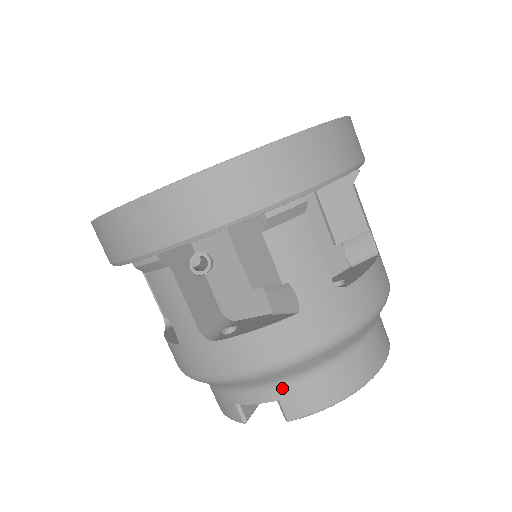
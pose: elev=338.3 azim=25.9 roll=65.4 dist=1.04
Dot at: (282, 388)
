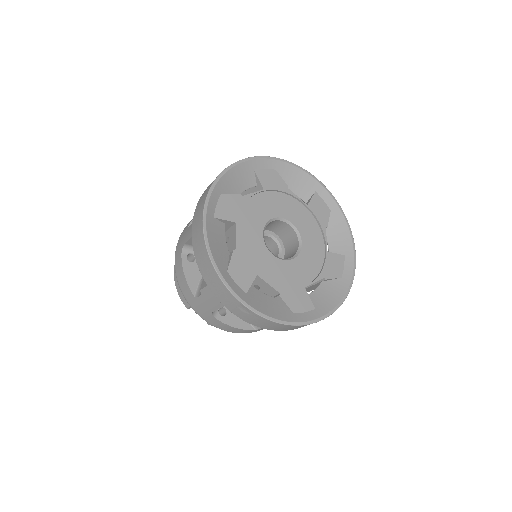
Dot at: occluded
